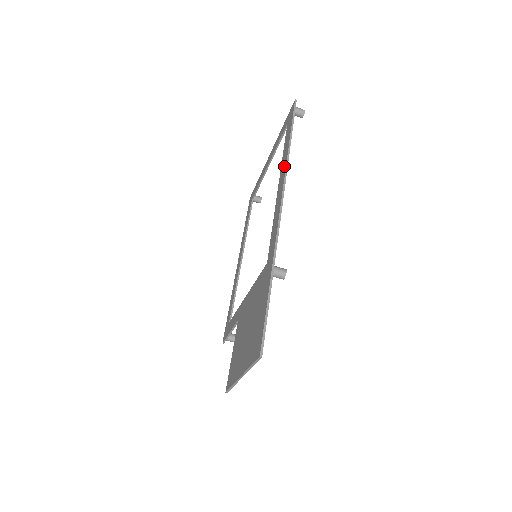
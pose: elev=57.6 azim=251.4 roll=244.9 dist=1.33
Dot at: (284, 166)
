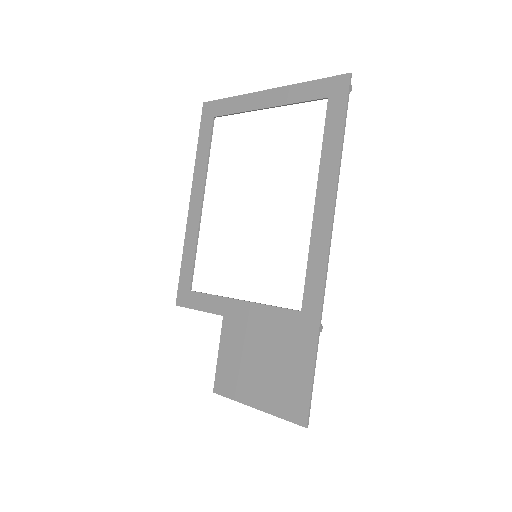
Dot at: (331, 187)
